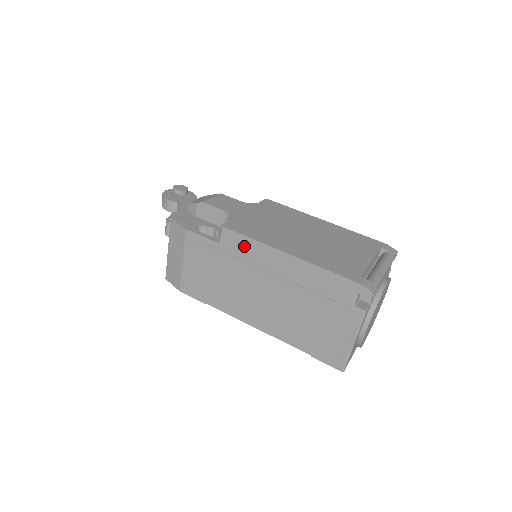
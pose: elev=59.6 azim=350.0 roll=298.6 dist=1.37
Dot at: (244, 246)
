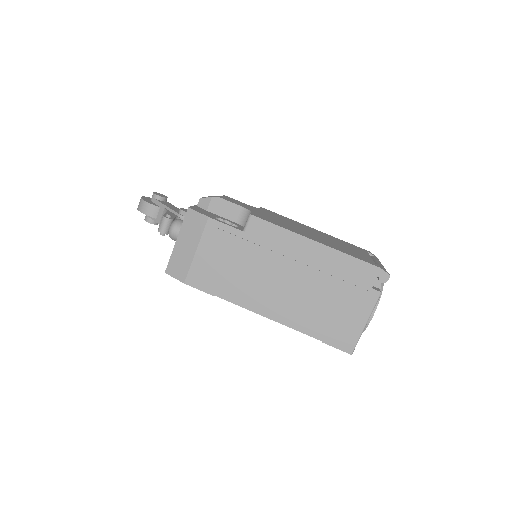
Dot at: (271, 234)
